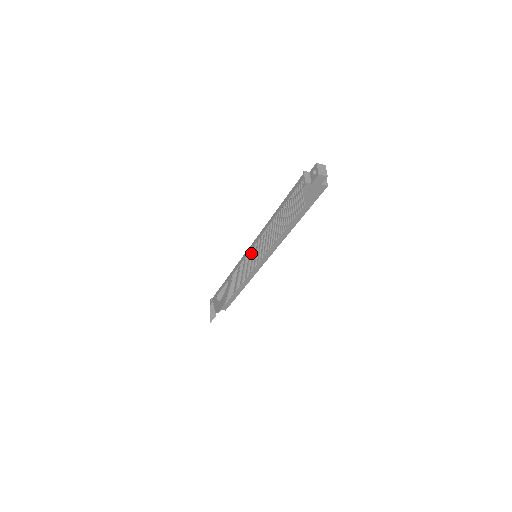
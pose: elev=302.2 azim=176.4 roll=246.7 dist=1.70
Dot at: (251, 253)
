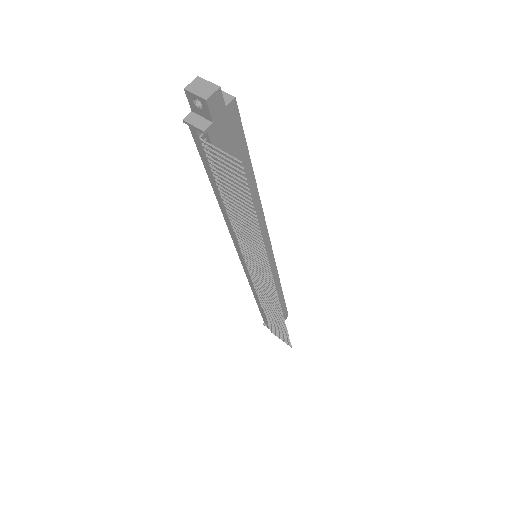
Dot at: (249, 264)
